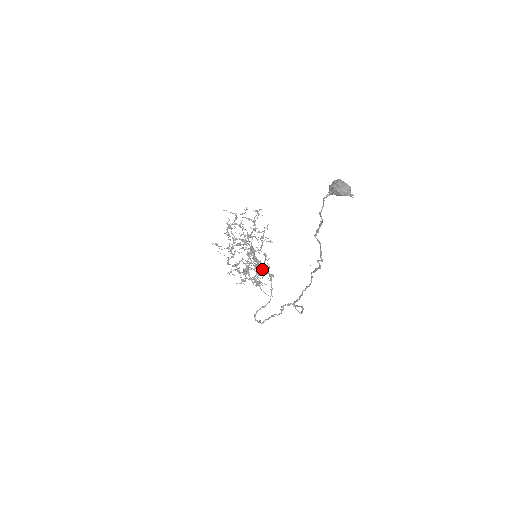
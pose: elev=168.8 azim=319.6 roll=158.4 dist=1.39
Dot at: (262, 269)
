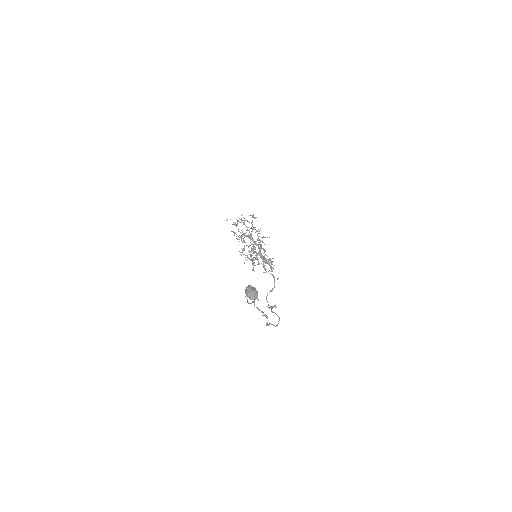
Dot at: (265, 262)
